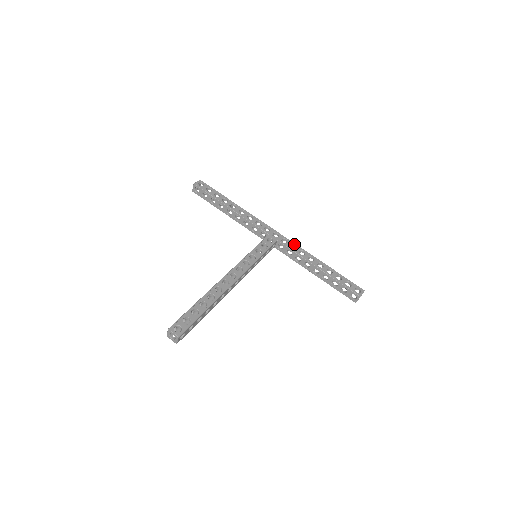
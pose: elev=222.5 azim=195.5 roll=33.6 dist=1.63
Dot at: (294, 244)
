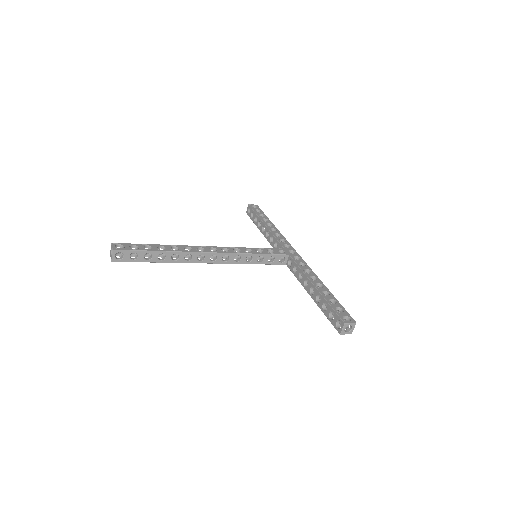
Dot at: (305, 263)
